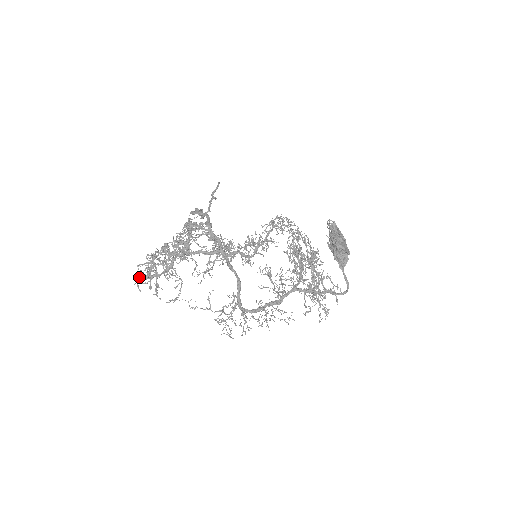
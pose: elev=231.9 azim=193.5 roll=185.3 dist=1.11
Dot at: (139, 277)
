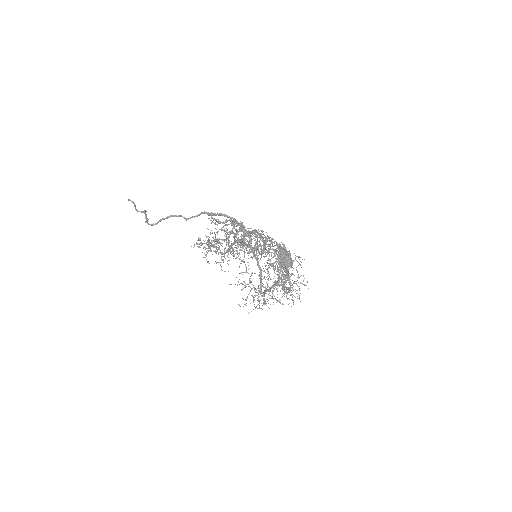
Dot at: (207, 252)
